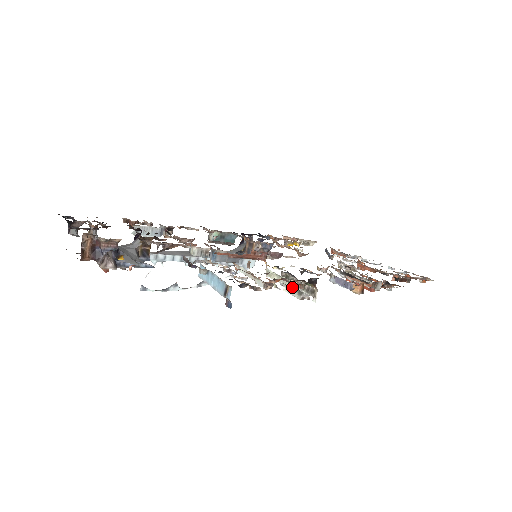
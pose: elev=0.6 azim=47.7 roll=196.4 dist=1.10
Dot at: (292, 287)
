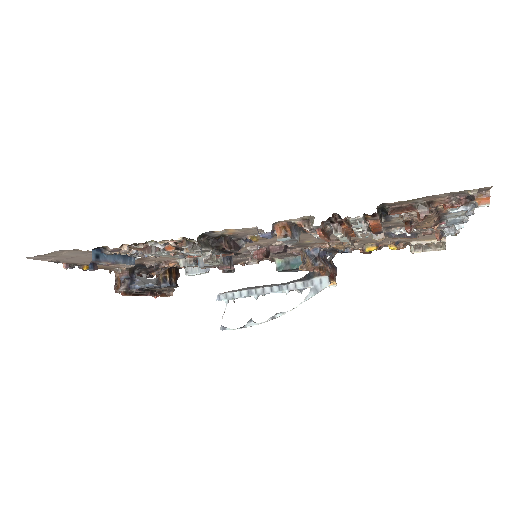
Dot at: (185, 250)
